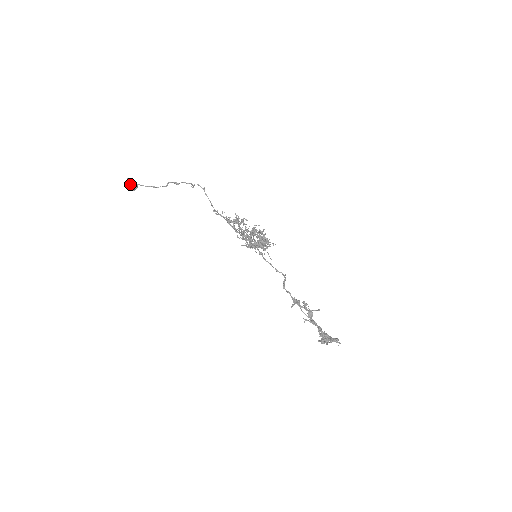
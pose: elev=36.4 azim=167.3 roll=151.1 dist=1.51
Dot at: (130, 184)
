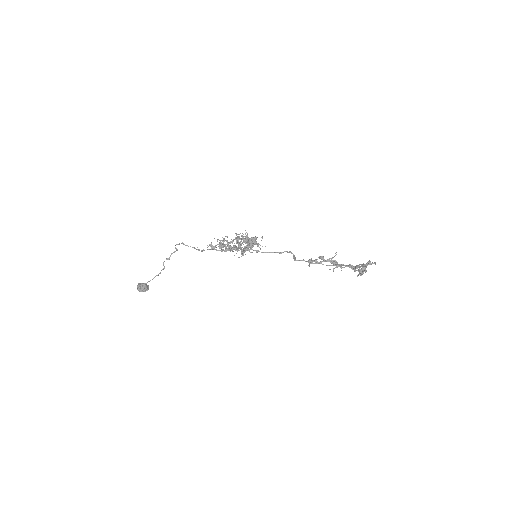
Dot at: (141, 288)
